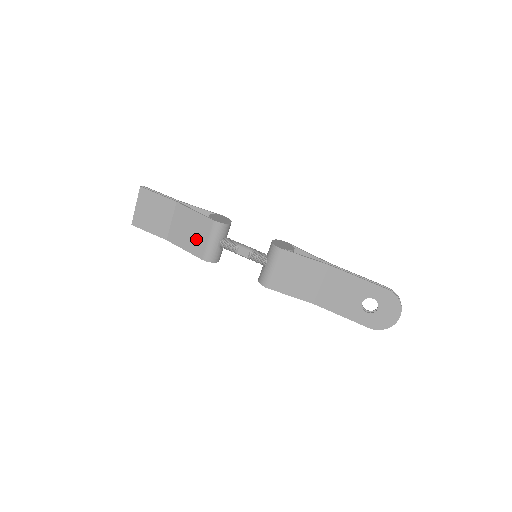
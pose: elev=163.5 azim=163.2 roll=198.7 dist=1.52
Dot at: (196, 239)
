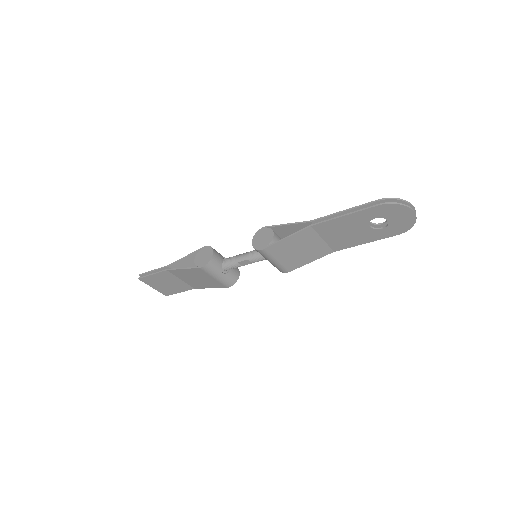
Dot at: (207, 281)
